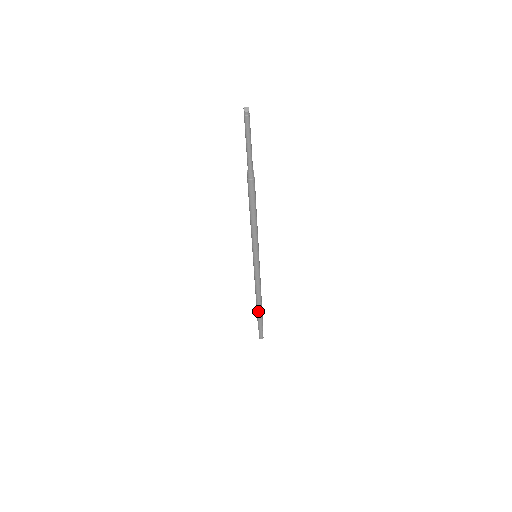
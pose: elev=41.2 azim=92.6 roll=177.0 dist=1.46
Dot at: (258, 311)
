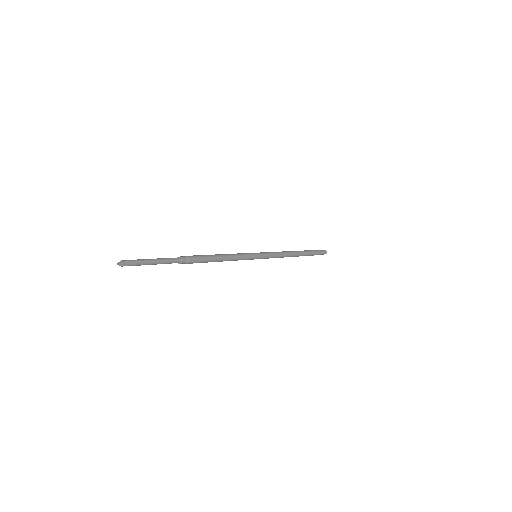
Dot at: occluded
